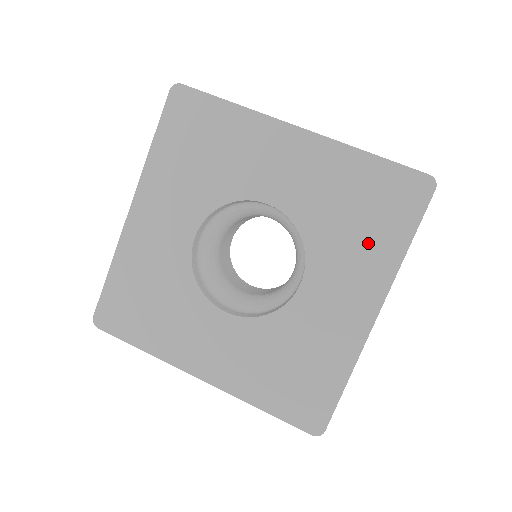
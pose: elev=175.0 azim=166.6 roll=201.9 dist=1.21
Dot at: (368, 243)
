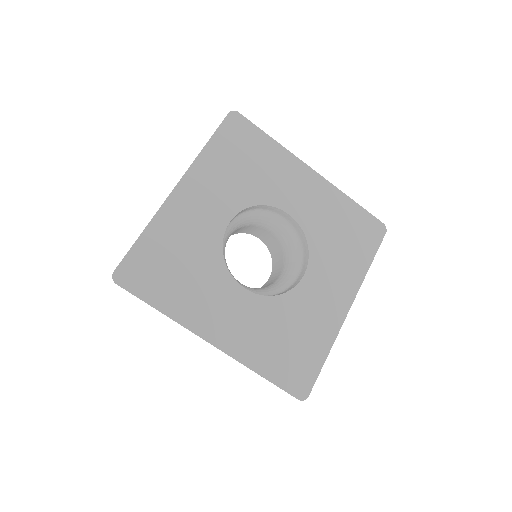
Dot at: (348, 257)
